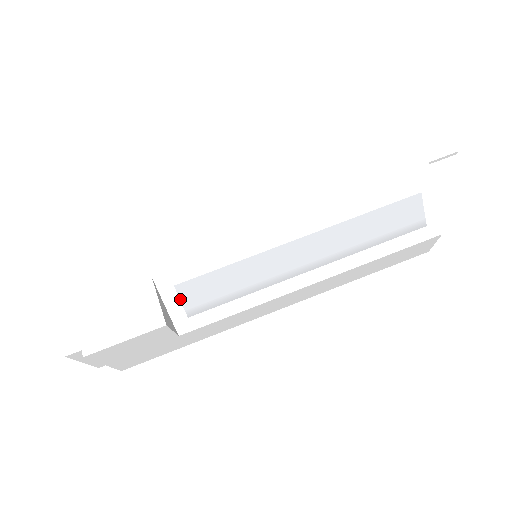
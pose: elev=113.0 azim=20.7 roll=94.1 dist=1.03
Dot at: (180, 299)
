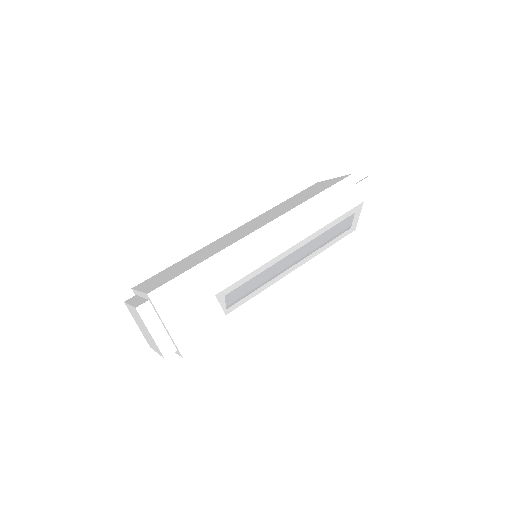
Dot at: (225, 301)
